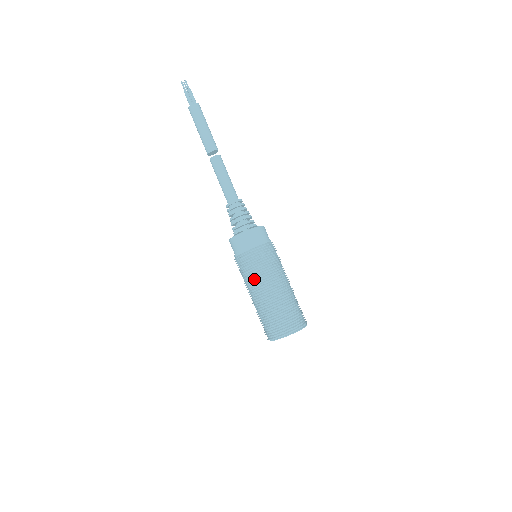
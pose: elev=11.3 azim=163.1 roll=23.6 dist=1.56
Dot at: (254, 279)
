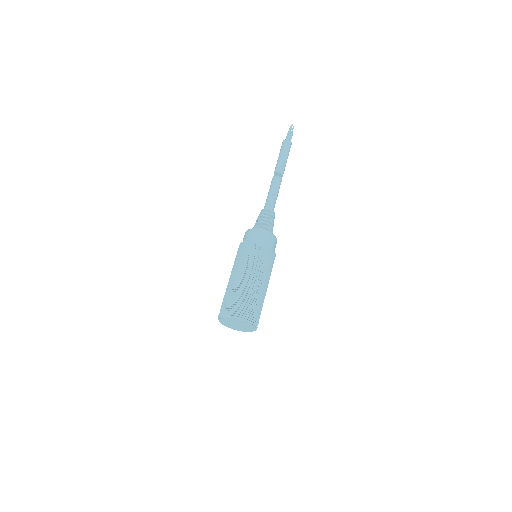
Dot at: (257, 267)
